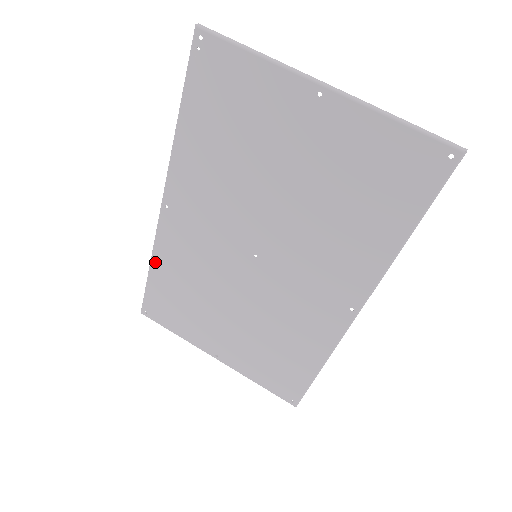
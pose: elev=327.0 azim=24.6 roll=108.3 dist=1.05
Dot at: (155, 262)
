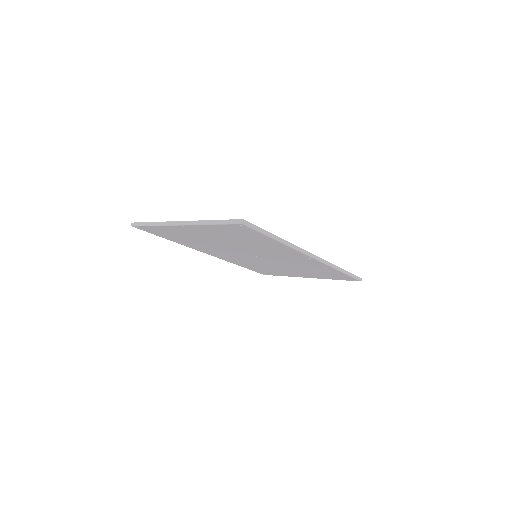
Dot at: (238, 265)
